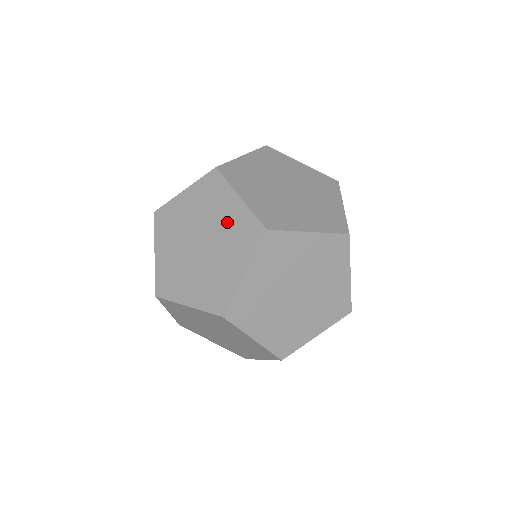
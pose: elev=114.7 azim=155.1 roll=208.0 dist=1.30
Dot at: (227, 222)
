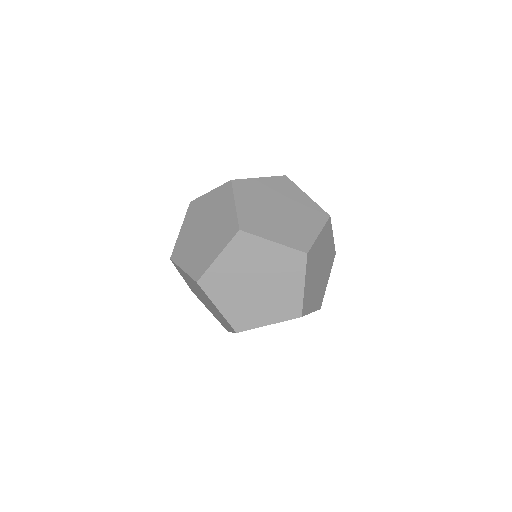
Dot at: (272, 262)
